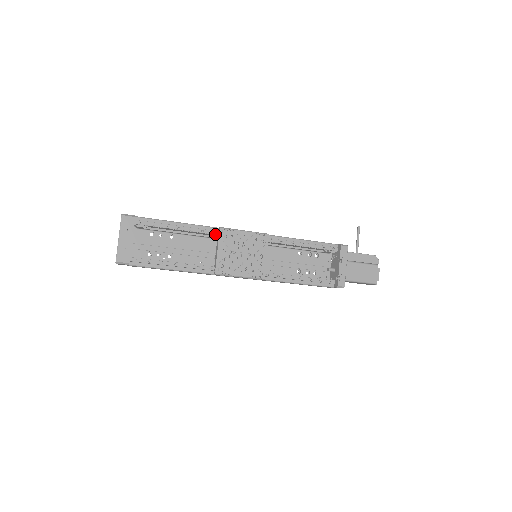
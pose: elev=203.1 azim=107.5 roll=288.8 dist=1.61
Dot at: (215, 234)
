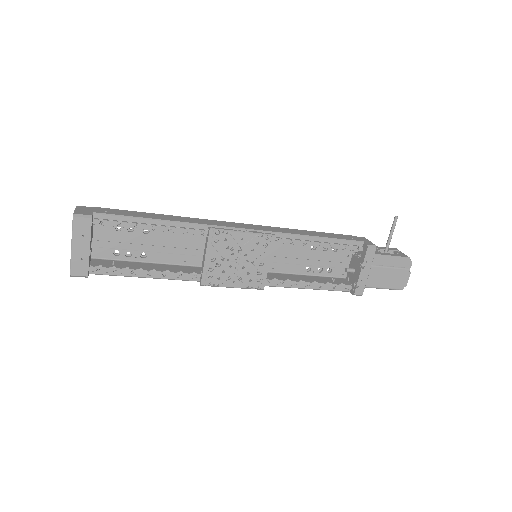
Dot at: (203, 235)
